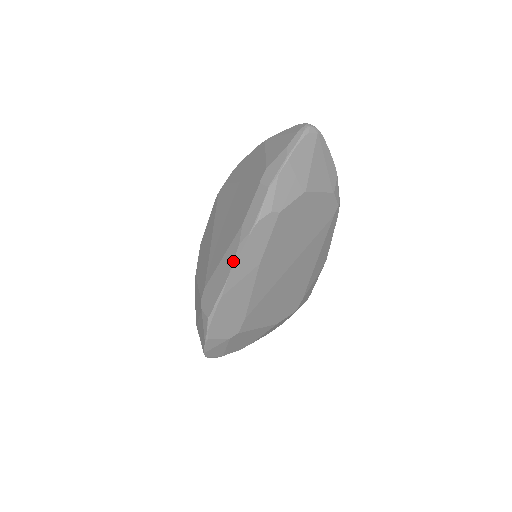
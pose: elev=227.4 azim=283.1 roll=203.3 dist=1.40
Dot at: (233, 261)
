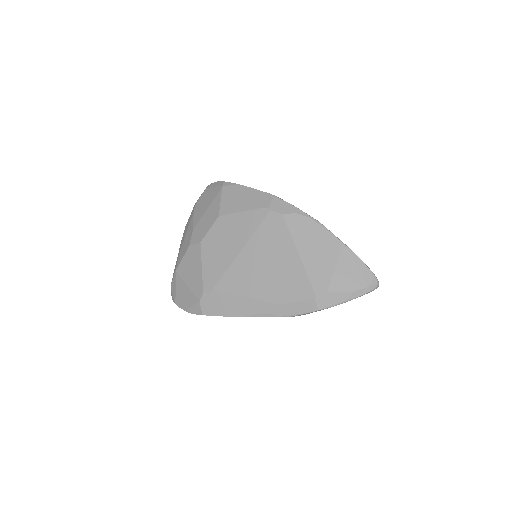
Dot at: (253, 315)
